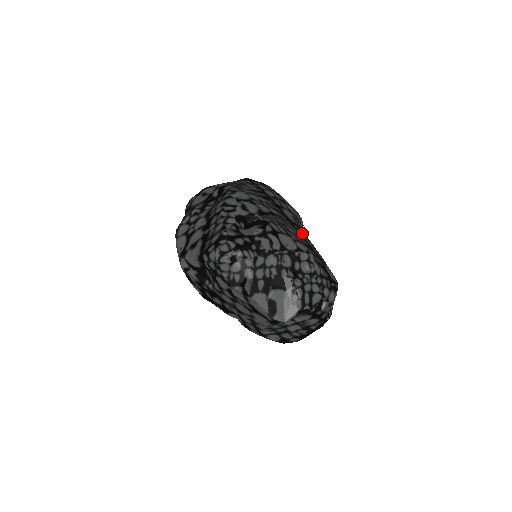
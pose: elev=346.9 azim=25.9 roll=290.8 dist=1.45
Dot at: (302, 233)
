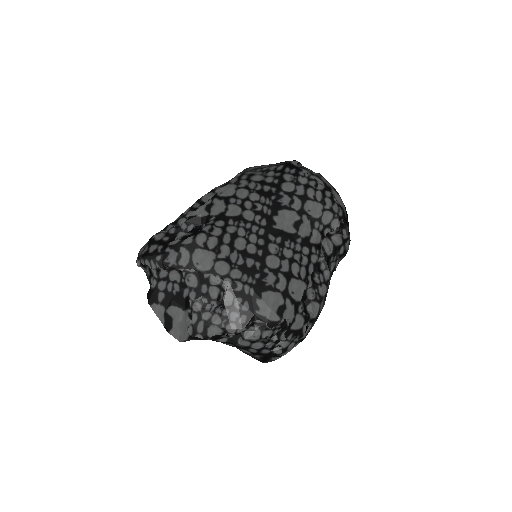
Dot at: (277, 247)
